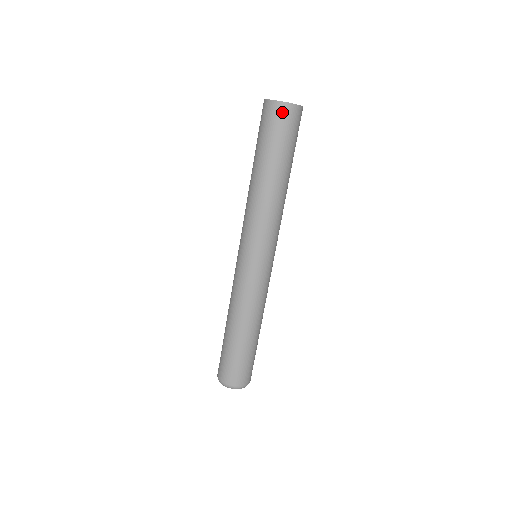
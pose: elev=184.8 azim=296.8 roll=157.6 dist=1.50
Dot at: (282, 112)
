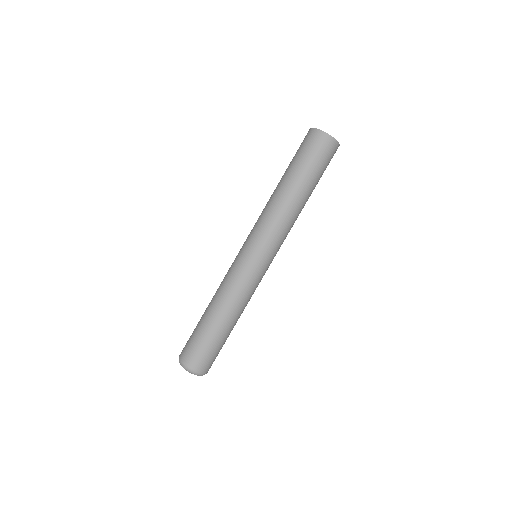
Dot at: (327, 143)
